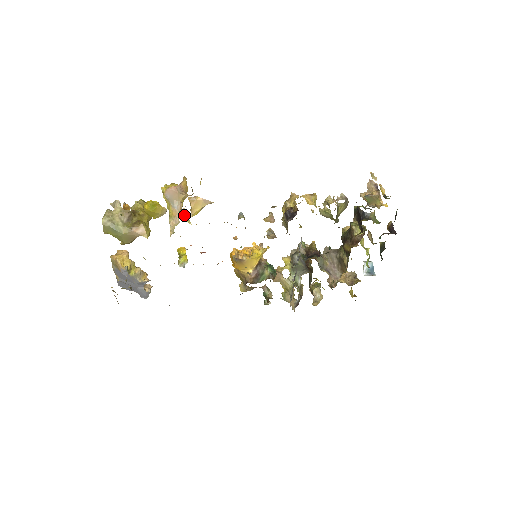
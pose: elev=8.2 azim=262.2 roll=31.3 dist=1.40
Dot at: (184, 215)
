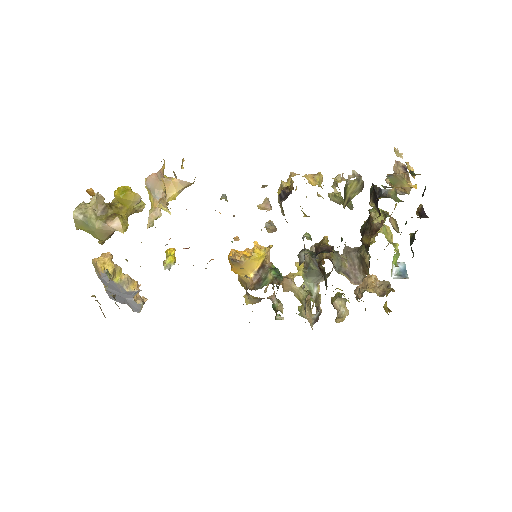
Dot at: (161, 203)
